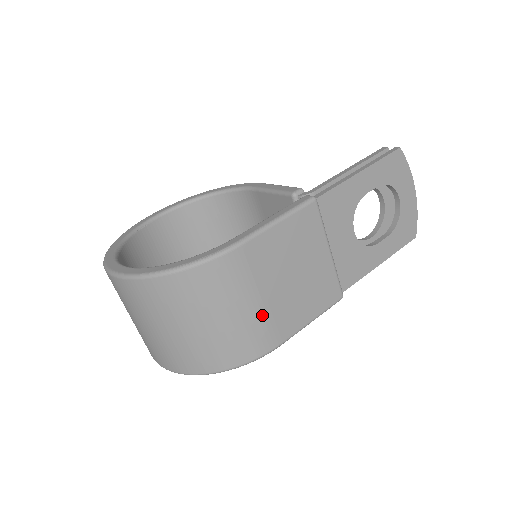
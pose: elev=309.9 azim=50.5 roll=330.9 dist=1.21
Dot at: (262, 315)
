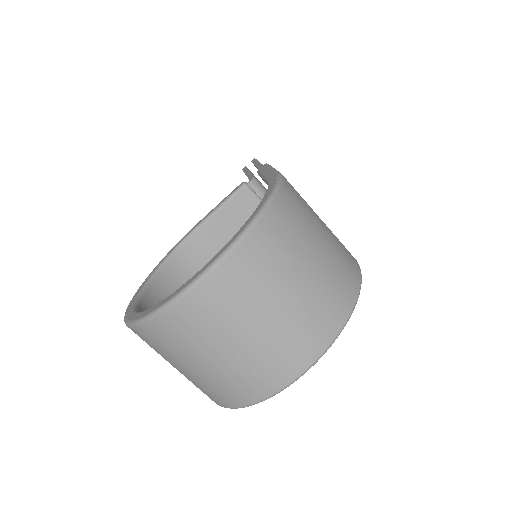
Dot at: occluded
